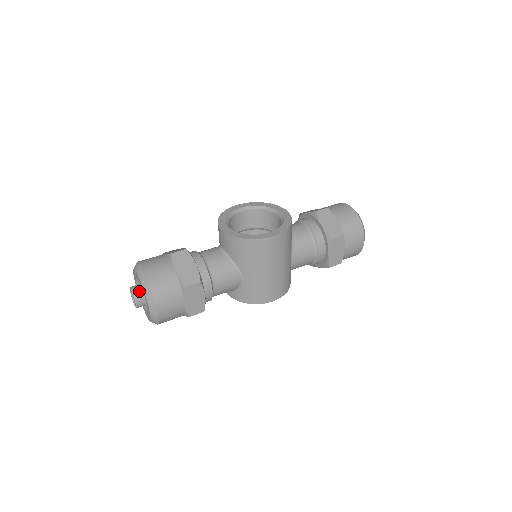
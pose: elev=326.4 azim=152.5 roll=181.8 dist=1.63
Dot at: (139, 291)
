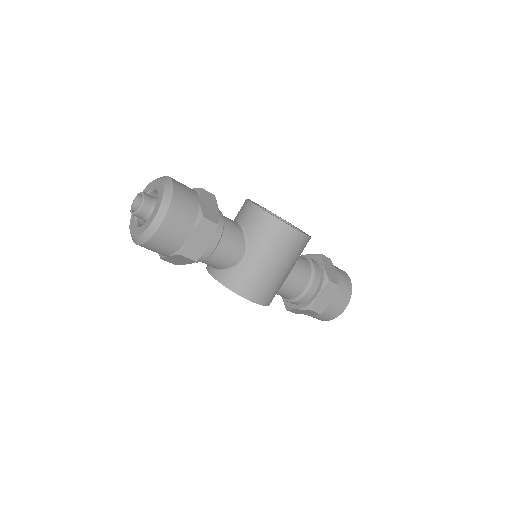
Dot at: (151, 198)
